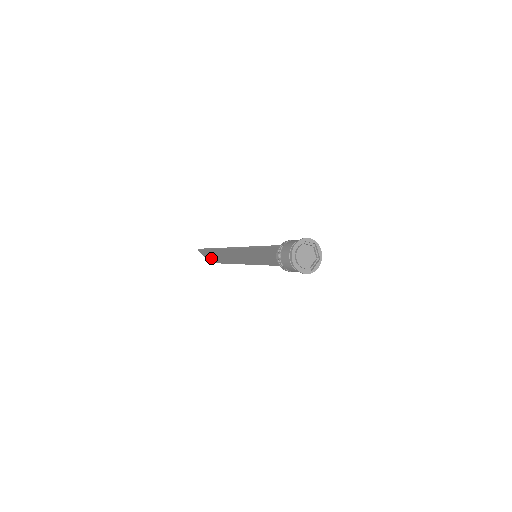
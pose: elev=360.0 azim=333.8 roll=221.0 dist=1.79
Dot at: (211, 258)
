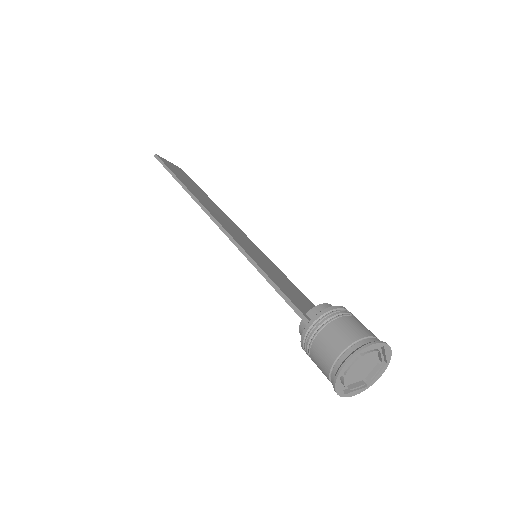
Dot at: occluded
